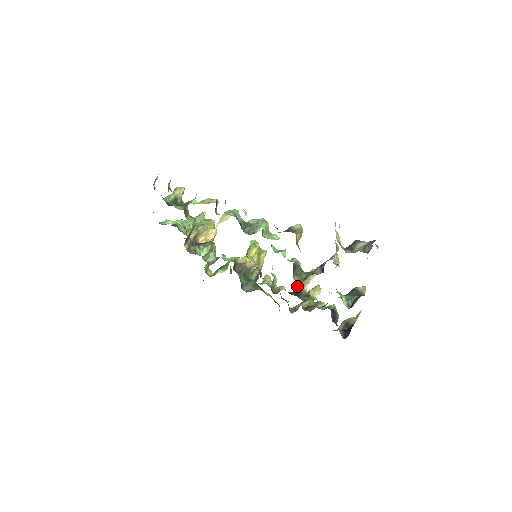
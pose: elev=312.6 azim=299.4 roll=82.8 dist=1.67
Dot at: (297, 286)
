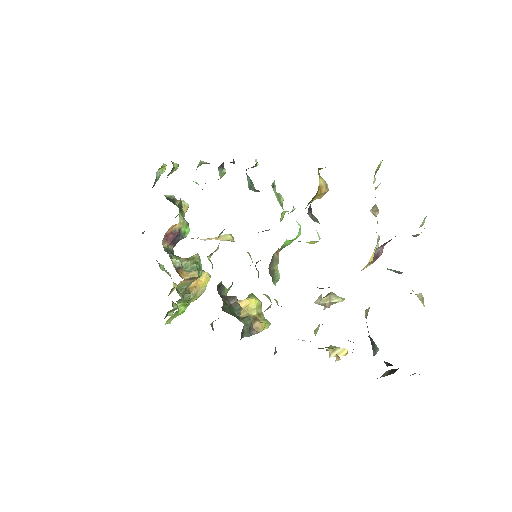
Dot at: occluded
